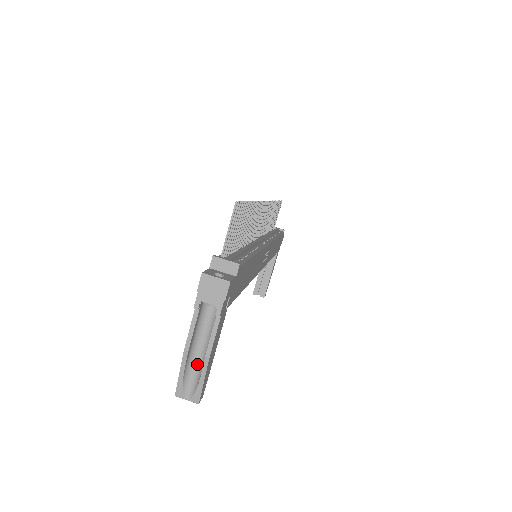
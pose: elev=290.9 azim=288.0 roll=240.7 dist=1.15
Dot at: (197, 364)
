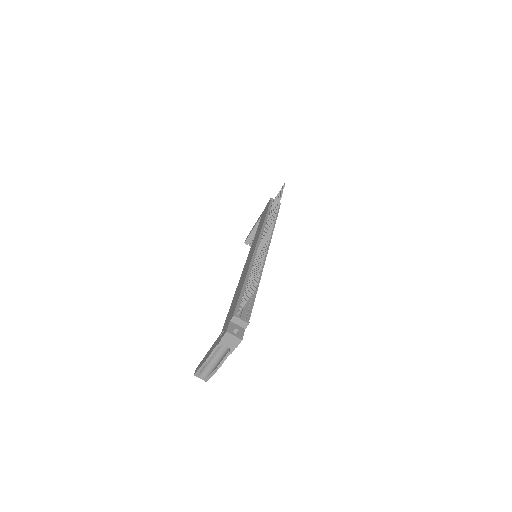
Dot at: (211, 365)
